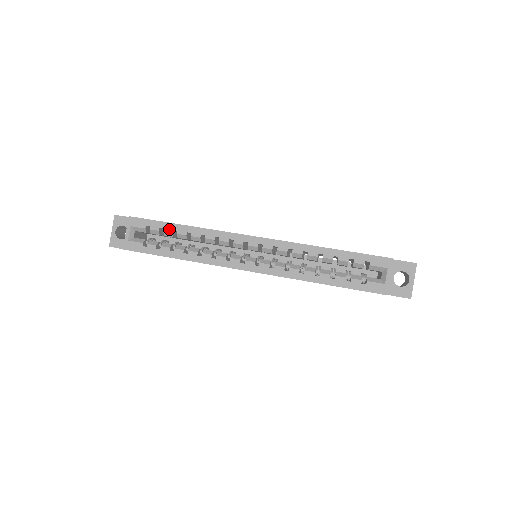
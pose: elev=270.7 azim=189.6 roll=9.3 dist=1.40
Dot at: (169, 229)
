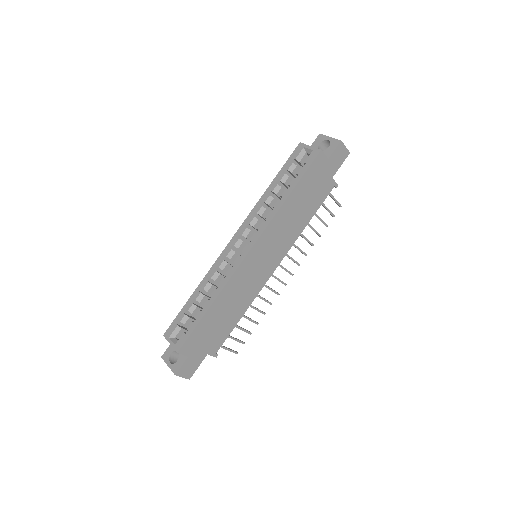
Dot at: (189, 305)
